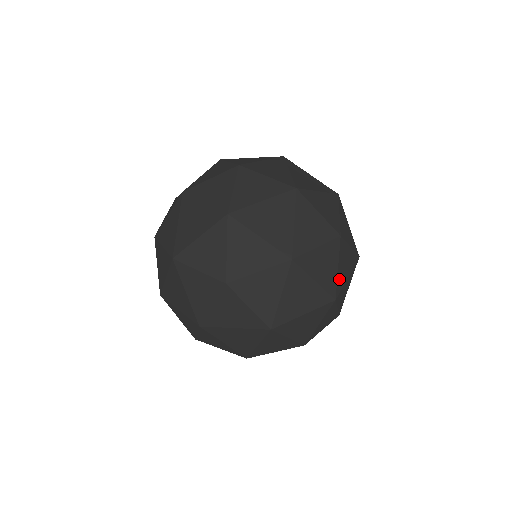
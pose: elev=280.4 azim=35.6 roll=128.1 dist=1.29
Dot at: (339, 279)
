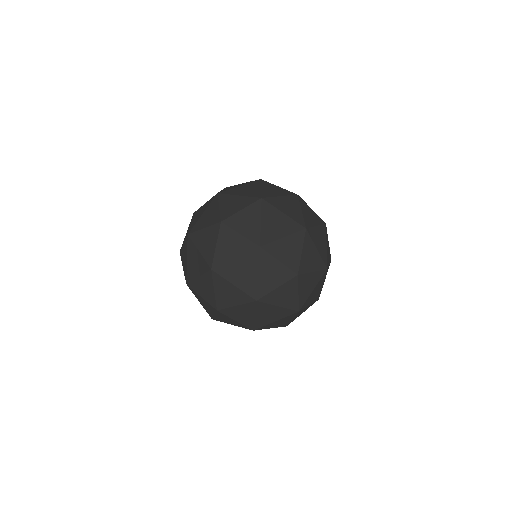
Dot at: occluded
